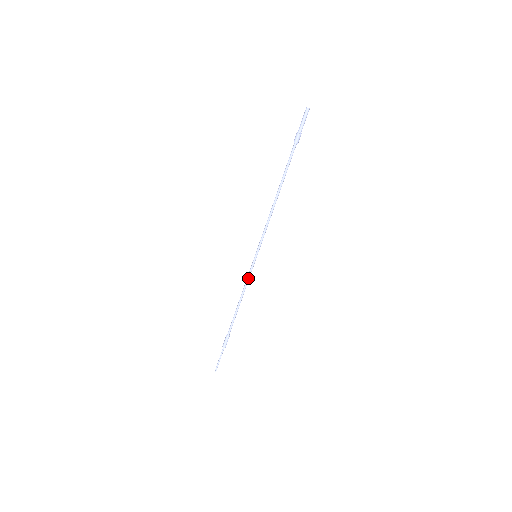
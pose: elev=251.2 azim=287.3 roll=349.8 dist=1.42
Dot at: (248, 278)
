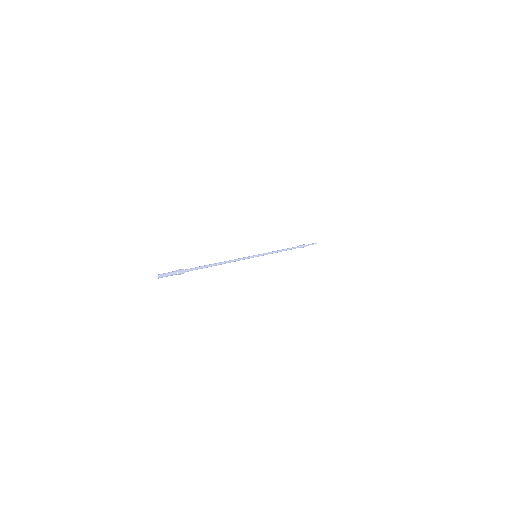
Dot at: occluded
